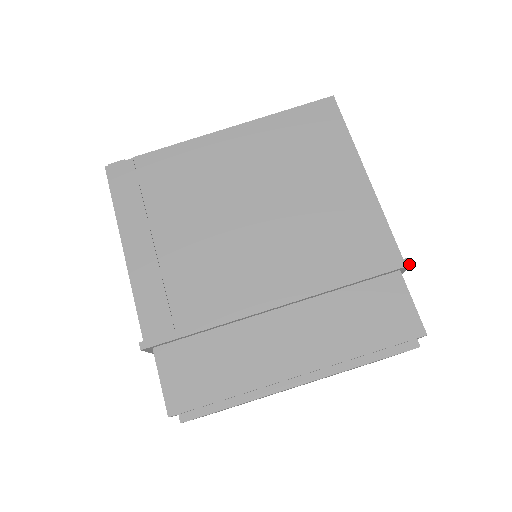
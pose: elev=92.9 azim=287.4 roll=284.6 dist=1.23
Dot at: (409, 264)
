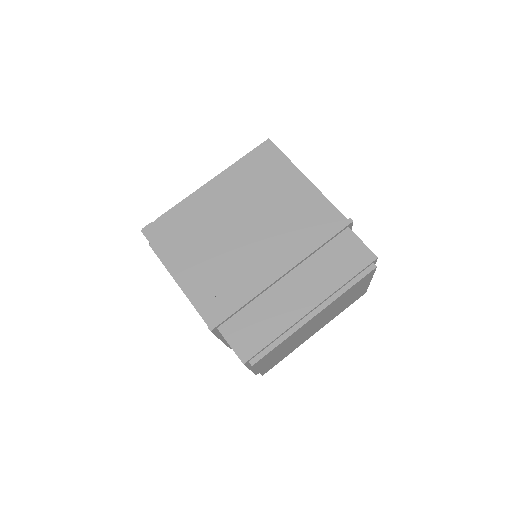
Dot at: (352, 221)
